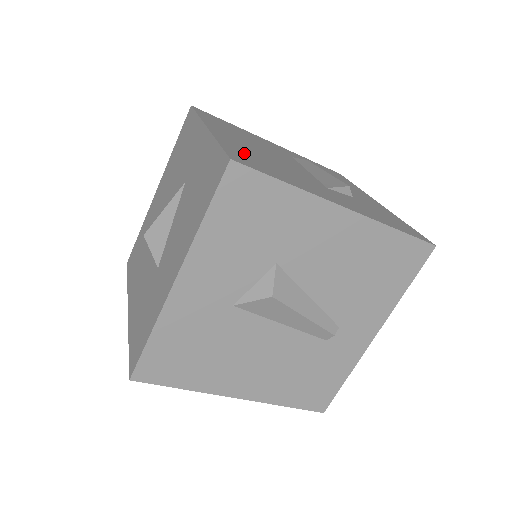
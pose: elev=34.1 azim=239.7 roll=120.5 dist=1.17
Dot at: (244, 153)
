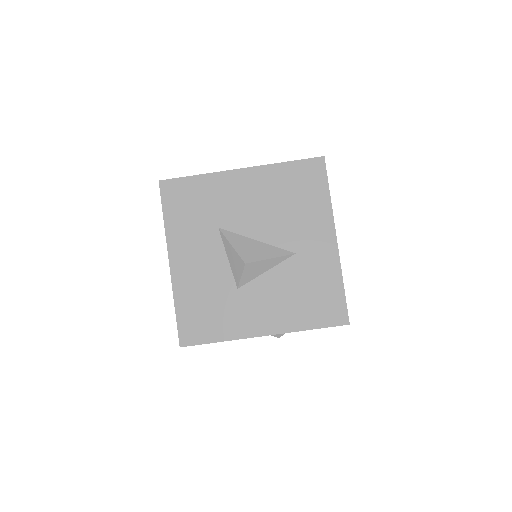
Dot at: occluded
